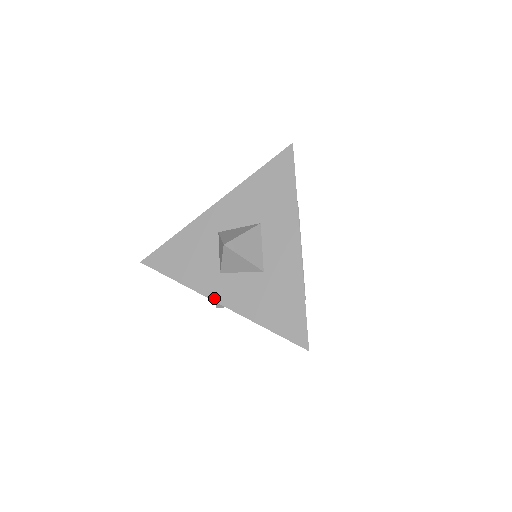
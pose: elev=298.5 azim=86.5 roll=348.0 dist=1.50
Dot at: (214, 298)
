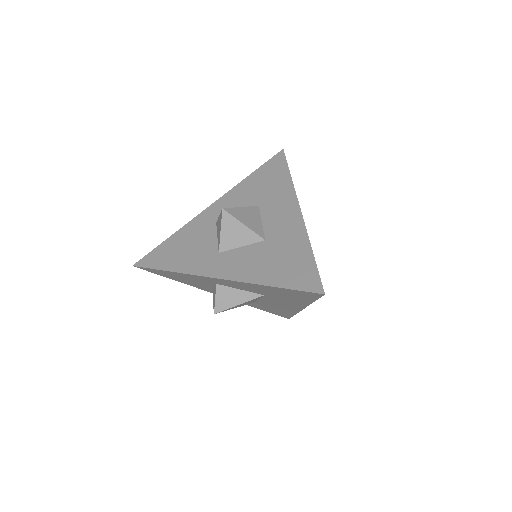
Dot at: (212, 275)
